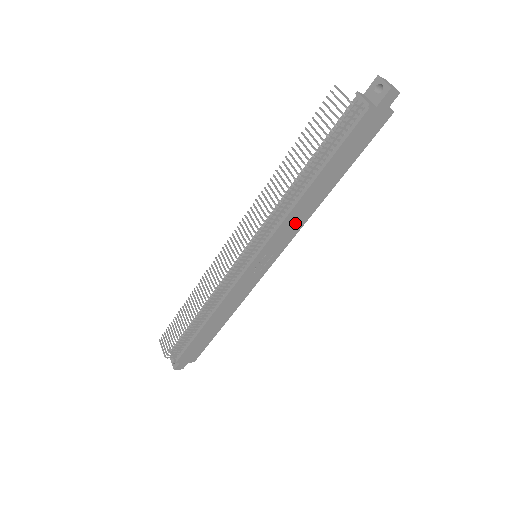
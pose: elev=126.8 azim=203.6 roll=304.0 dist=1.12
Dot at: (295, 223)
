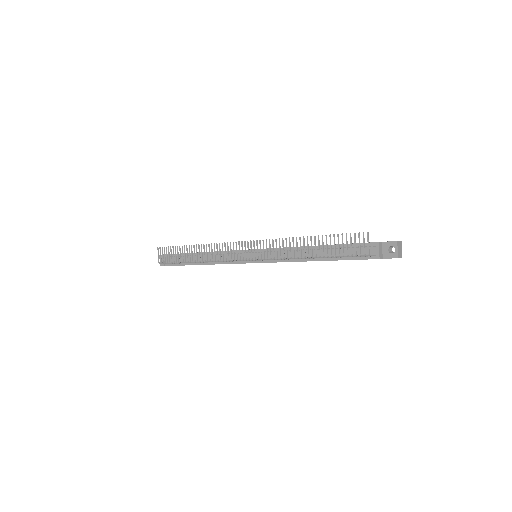
Dot at: occluded
